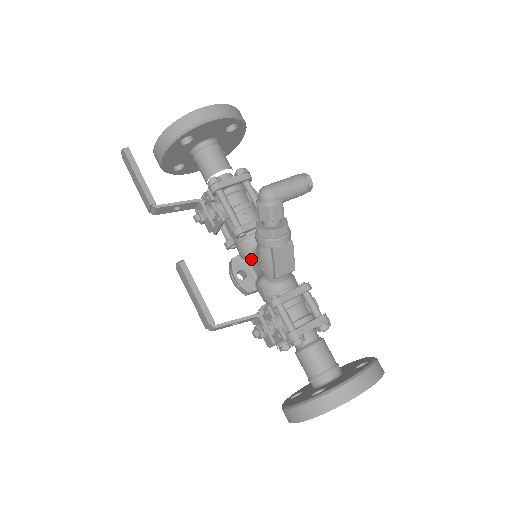
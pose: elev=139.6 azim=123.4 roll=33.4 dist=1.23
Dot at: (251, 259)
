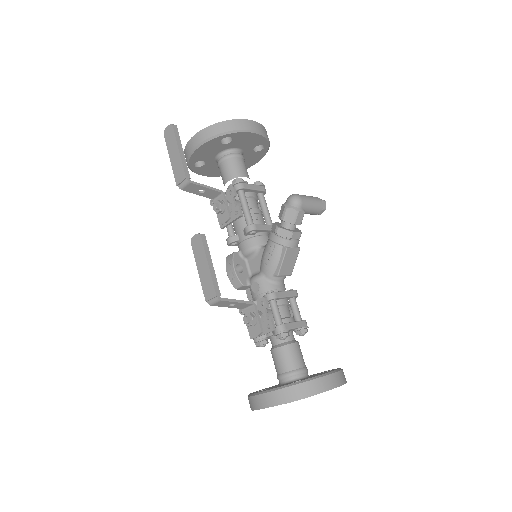
Dot at: (251, 257)
